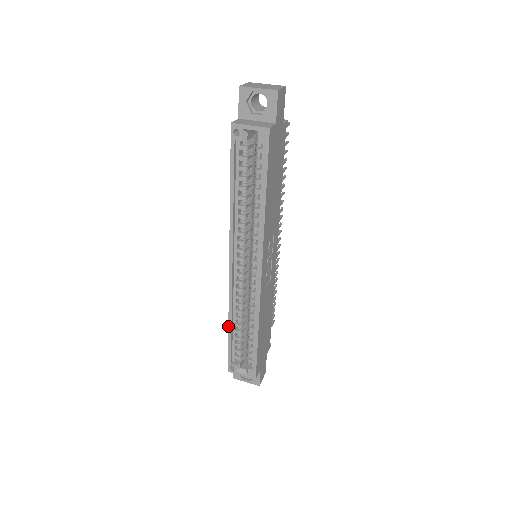
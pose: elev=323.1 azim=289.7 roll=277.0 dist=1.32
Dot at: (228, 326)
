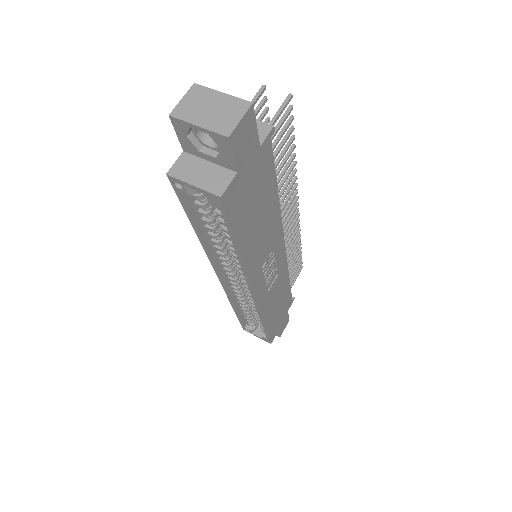
Dot at: (233, 309)
